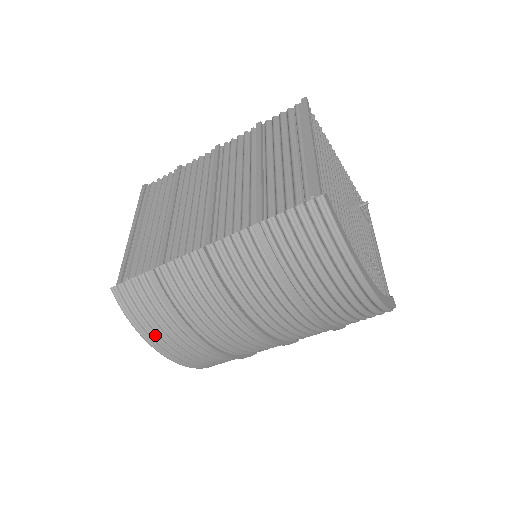
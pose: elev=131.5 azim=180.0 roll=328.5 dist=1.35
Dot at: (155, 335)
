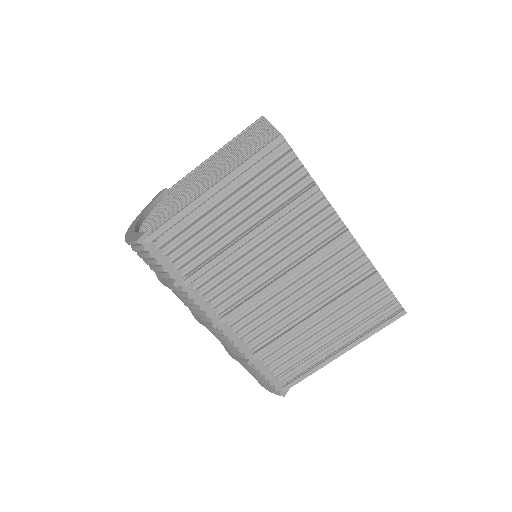
Dot at: occluded
